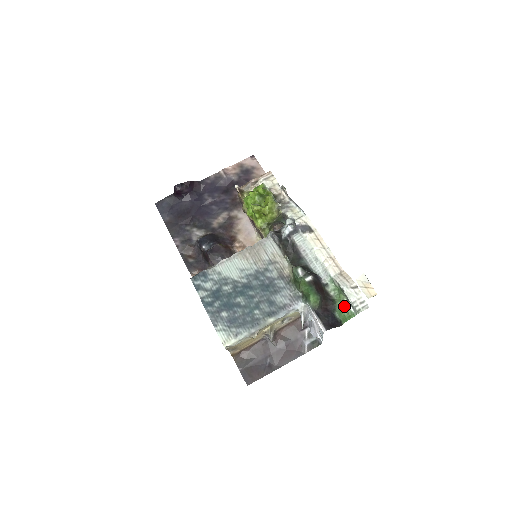
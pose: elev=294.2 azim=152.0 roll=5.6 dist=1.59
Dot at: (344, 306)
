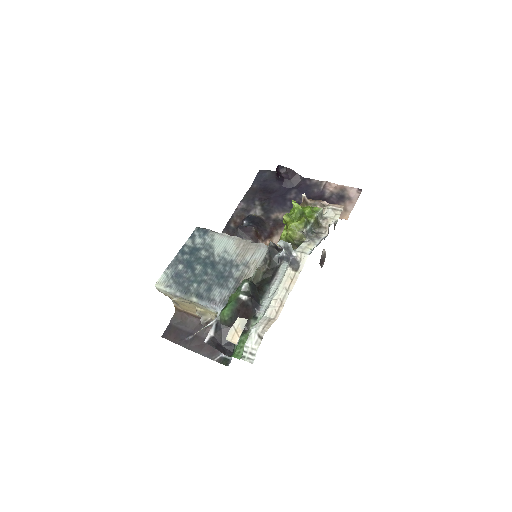
Dot at: (243, 344)
